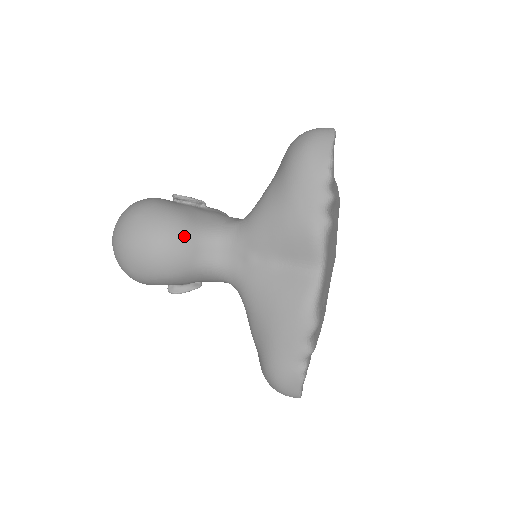
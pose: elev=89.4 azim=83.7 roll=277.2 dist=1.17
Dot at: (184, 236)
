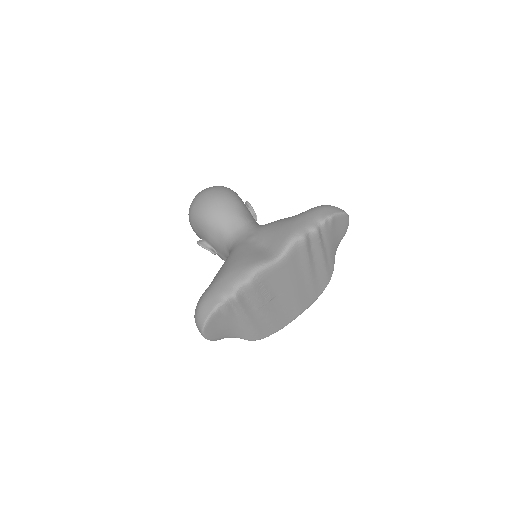
Dot at: (232, 207)
